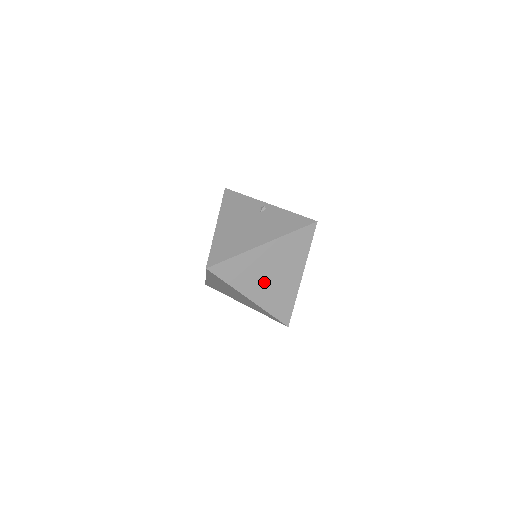
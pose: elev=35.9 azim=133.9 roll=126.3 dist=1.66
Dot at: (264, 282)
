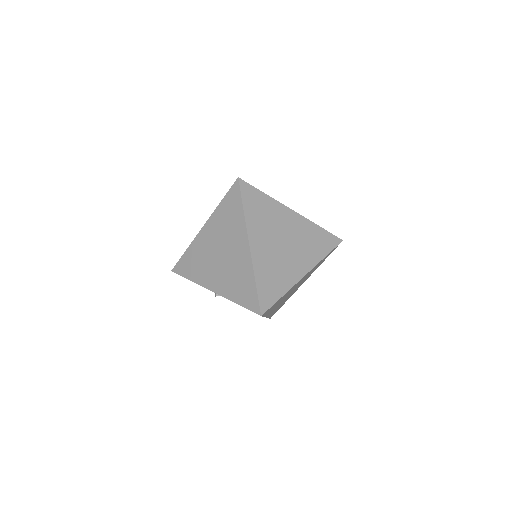
Dot at: (272, 243)
